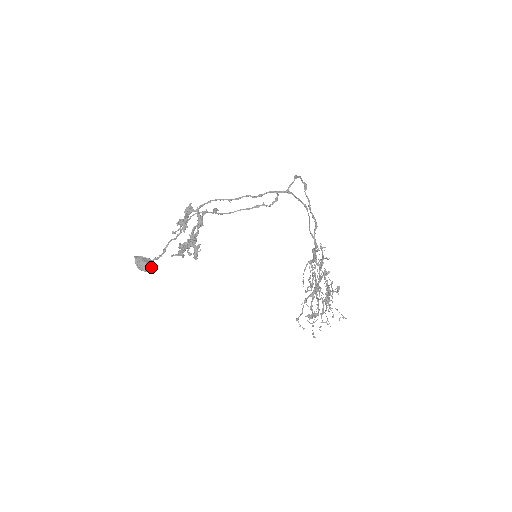
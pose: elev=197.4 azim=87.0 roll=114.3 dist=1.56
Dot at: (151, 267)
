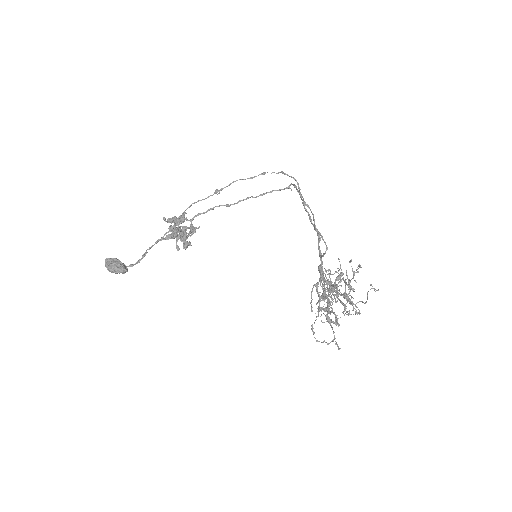
Dot at: (124, 267)
